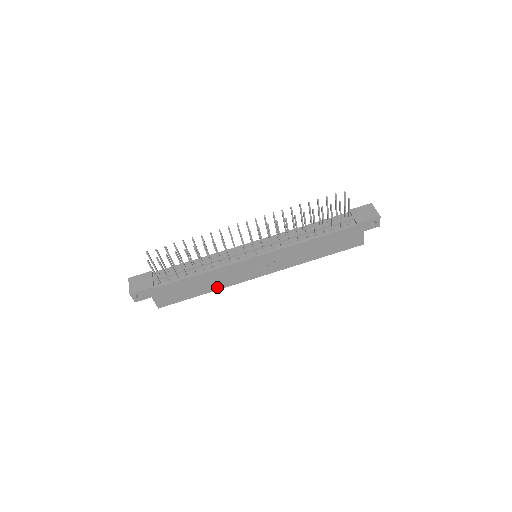
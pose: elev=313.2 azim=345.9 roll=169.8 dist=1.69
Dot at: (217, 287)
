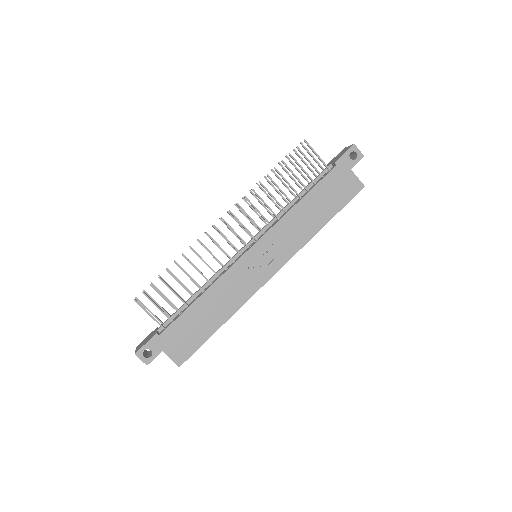
Dot at: (231, 310)
